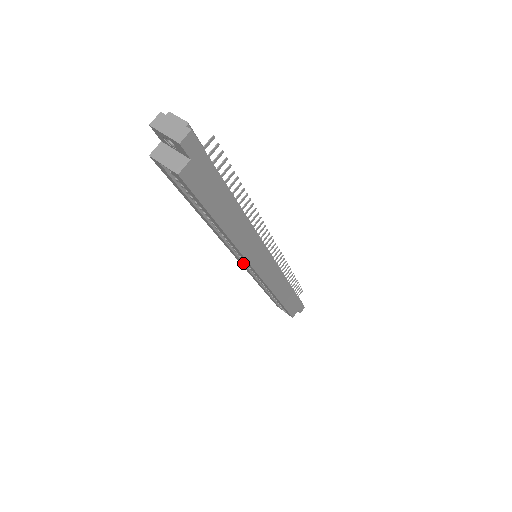
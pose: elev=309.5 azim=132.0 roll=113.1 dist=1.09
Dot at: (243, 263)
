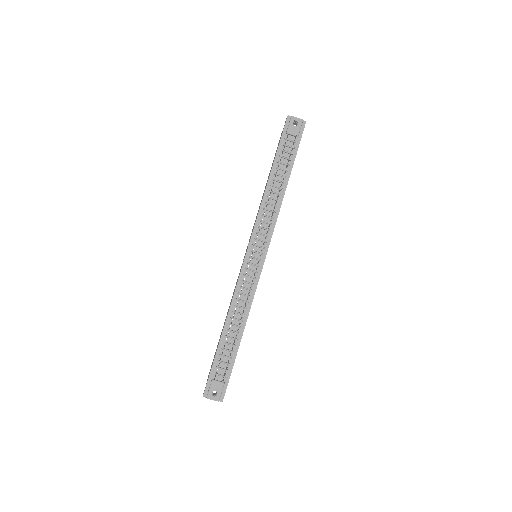
Dot at: occluded
